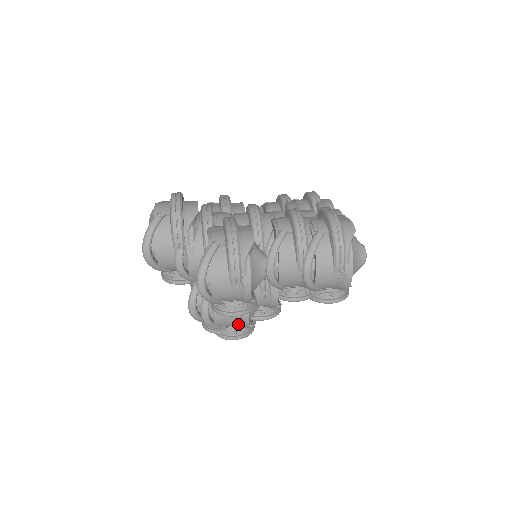
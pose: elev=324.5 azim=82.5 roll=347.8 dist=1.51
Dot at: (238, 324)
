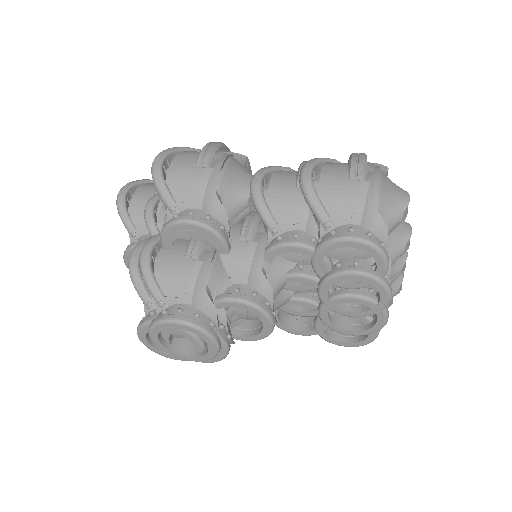
Dot at: (189, 285)
